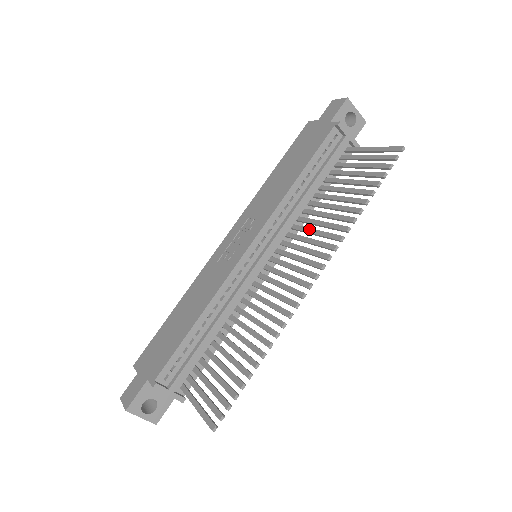
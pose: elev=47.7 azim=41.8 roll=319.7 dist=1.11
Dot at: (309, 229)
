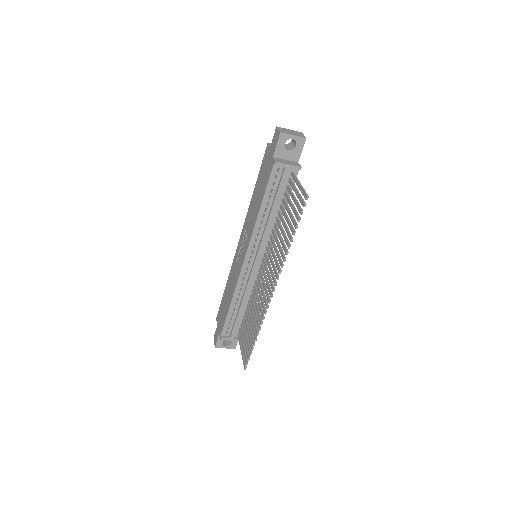
Dot at: (274, 246)
